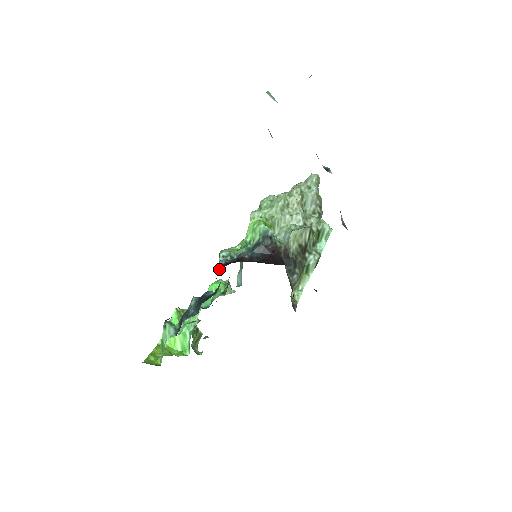
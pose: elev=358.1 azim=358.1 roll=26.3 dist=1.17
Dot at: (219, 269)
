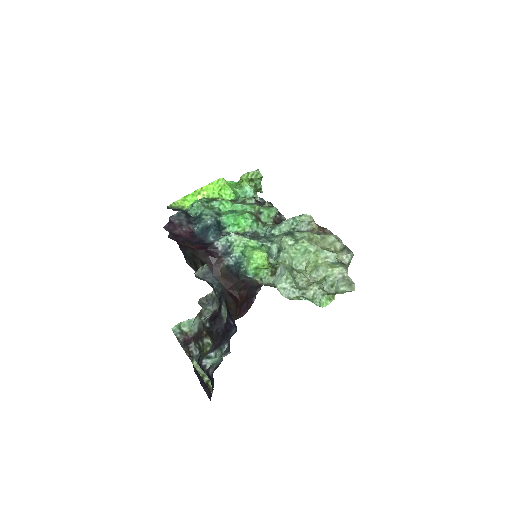
Dot at: (208, 247)
